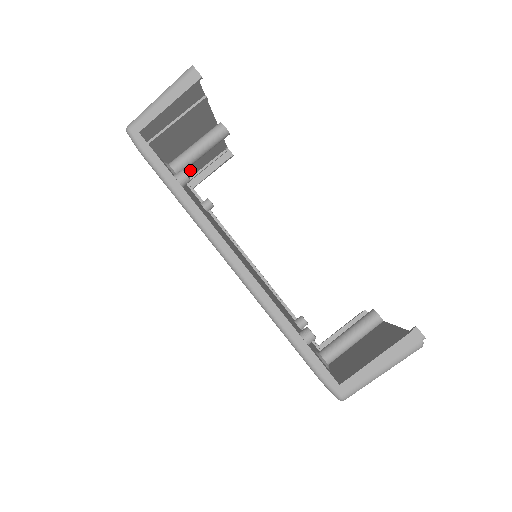
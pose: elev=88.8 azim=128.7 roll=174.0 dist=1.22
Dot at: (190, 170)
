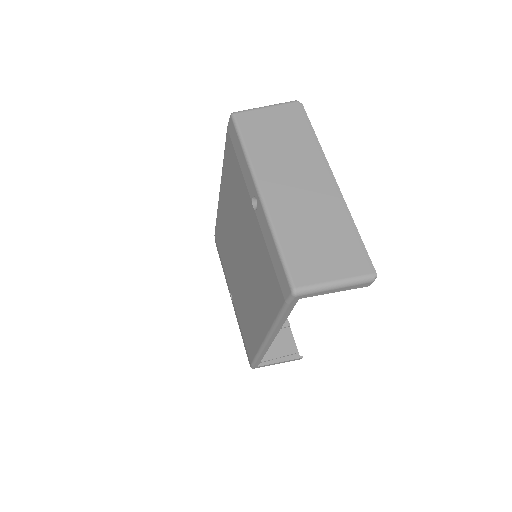
Dot at: occluded
